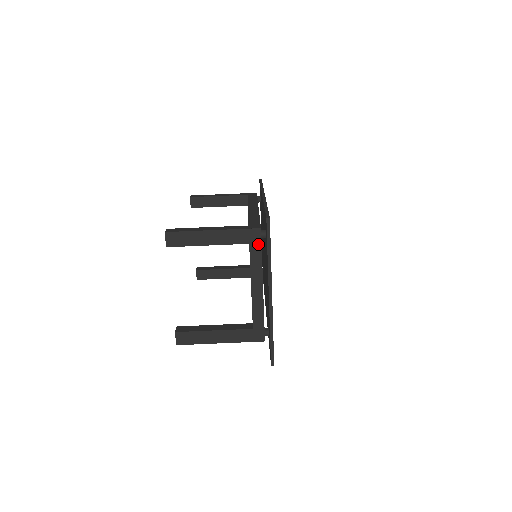
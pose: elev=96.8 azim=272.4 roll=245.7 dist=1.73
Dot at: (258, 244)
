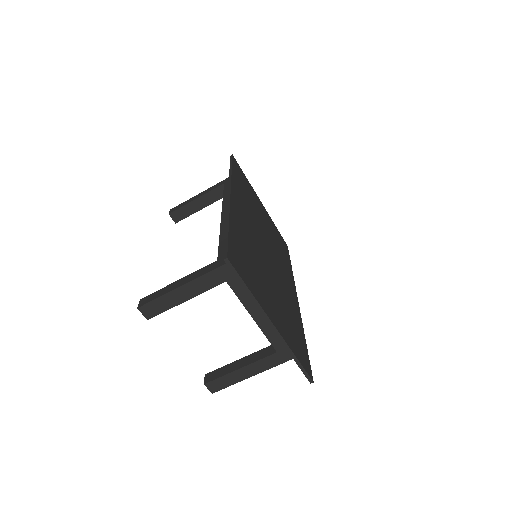
Dot at: (235, 278)
